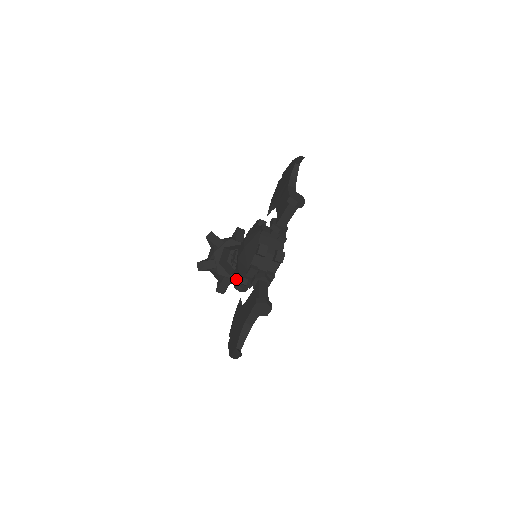
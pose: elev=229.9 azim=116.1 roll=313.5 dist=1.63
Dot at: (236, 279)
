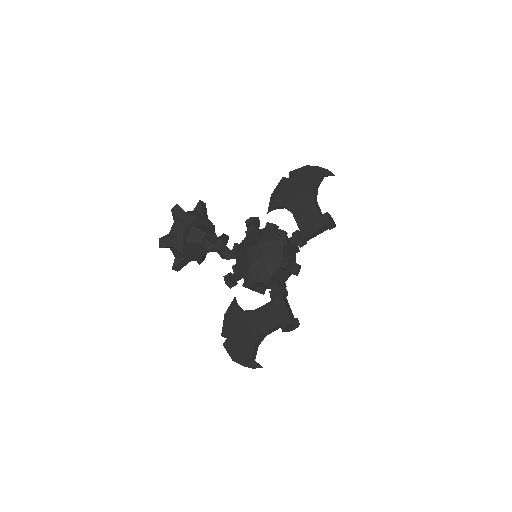
Dot at: (228, 275)
